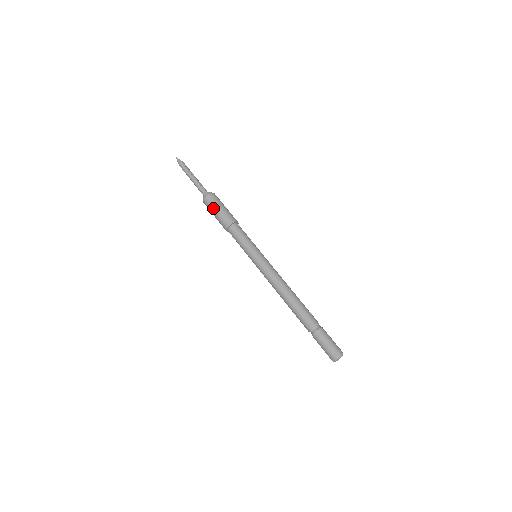
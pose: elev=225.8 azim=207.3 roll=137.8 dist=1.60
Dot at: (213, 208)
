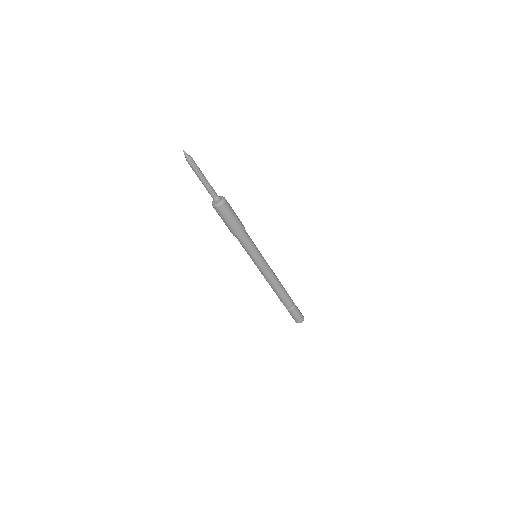
Dot at: (224, 218)
